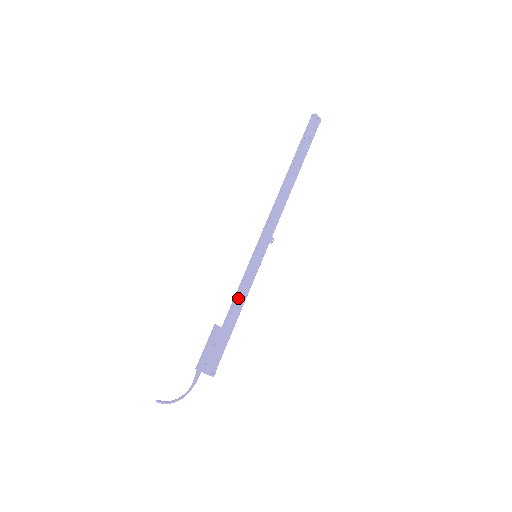
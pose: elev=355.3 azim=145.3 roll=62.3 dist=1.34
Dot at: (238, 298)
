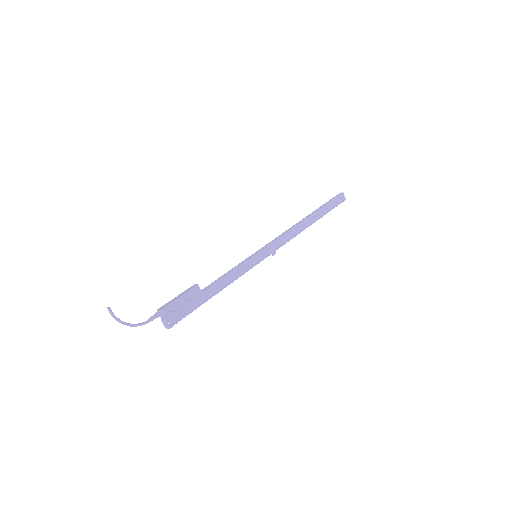
Dot at: (226, 276)
